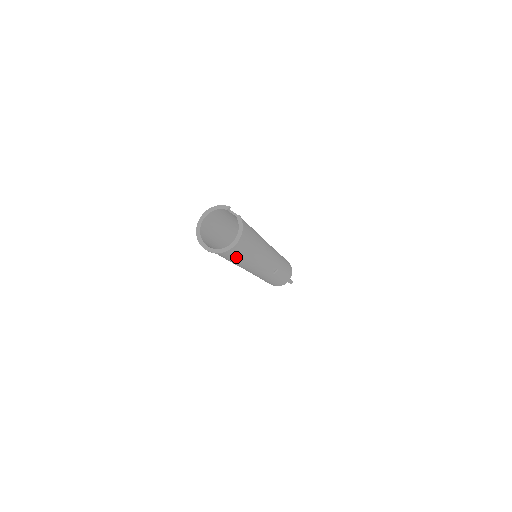
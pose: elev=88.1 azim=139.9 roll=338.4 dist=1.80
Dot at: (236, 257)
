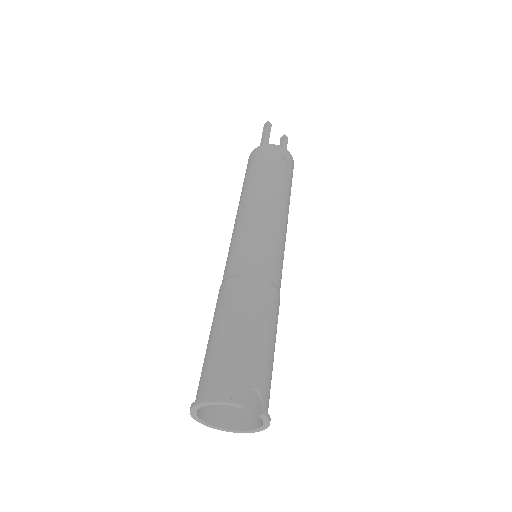
Dot at: occluded
